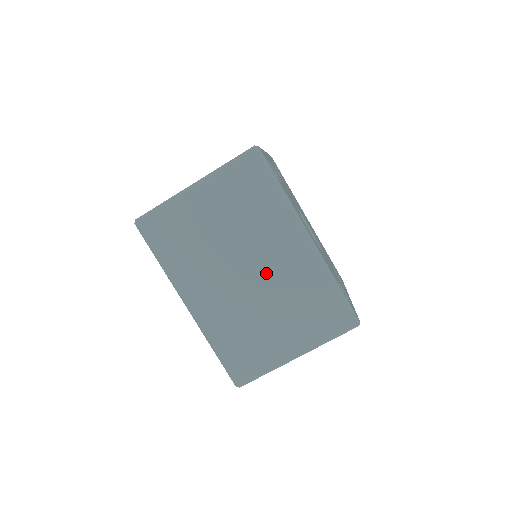
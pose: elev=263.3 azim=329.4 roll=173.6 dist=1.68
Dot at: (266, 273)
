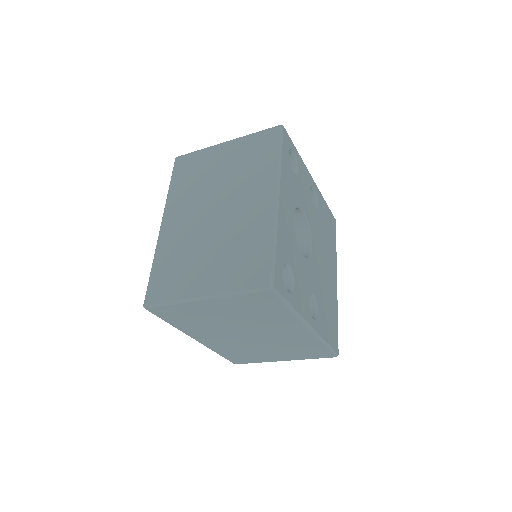
Dot at: (228, 215)
